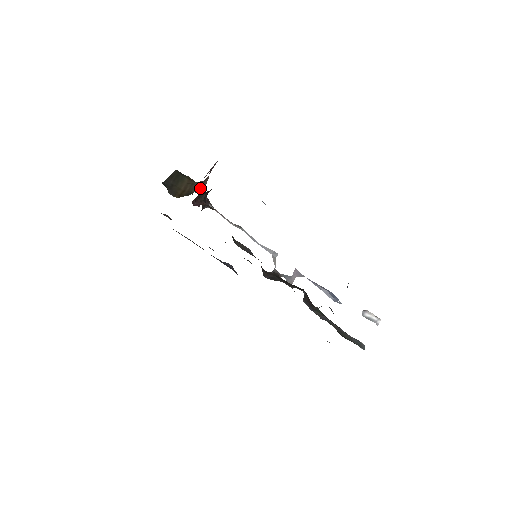
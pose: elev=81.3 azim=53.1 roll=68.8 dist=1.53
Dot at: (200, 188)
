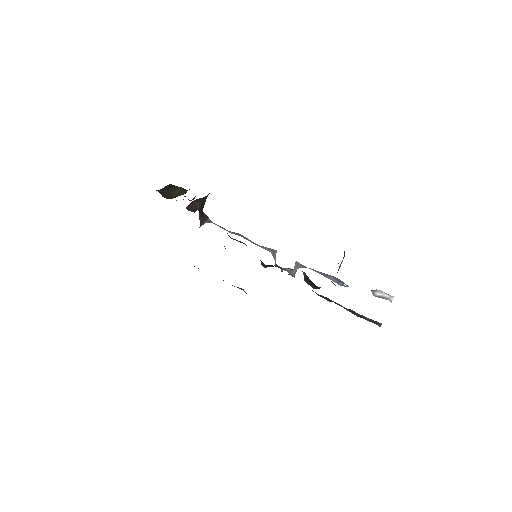
Dot at: (194, 198)
